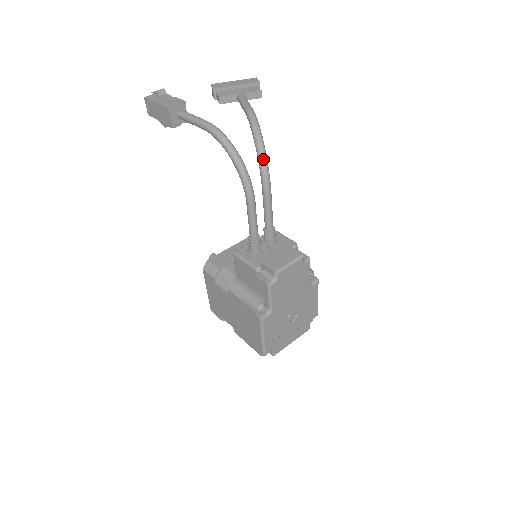
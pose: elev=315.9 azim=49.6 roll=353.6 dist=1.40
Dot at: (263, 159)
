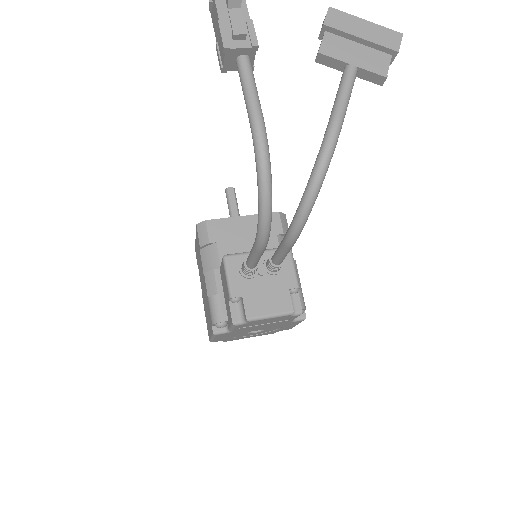
Dot at: (303, 215)
